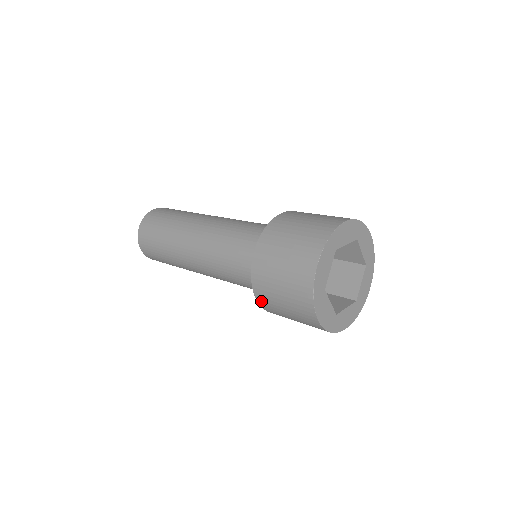
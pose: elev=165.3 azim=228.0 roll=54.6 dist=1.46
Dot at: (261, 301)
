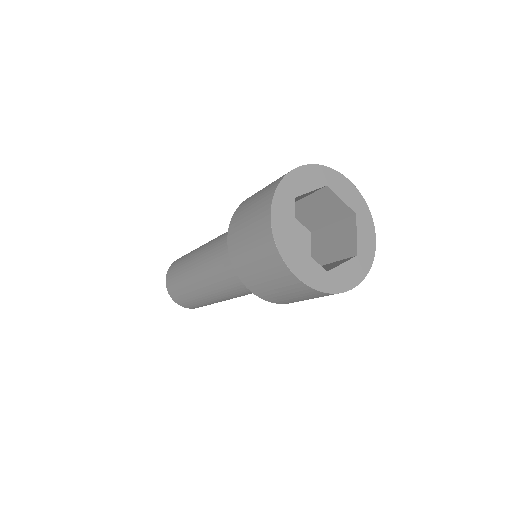
Dot at: (231, 230)
